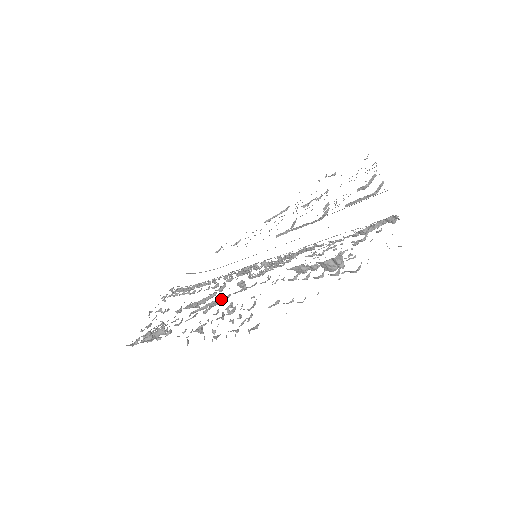
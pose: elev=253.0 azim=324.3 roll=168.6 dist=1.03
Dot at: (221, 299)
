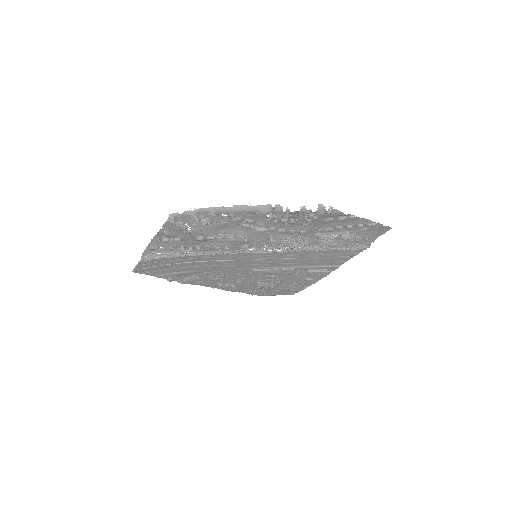
Dot at: (267, 229)
